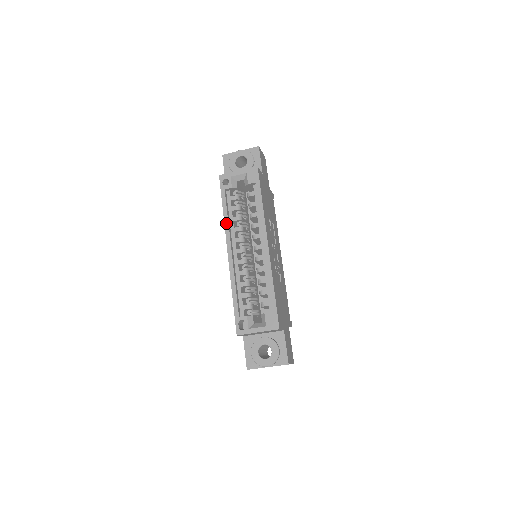
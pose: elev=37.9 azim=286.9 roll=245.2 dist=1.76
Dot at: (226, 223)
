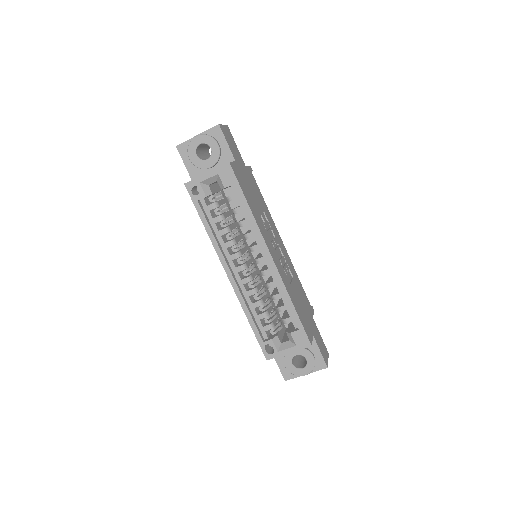
Dot at: (214, 242)
